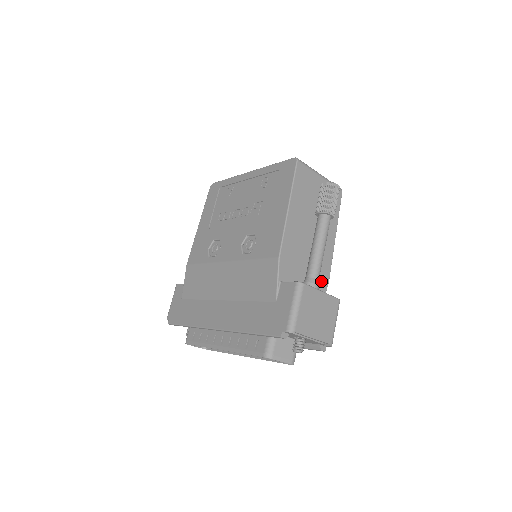
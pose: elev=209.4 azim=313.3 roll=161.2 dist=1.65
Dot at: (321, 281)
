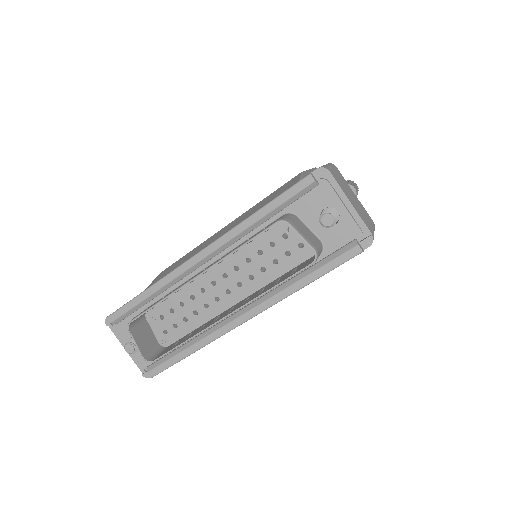
Dot at: occluded
